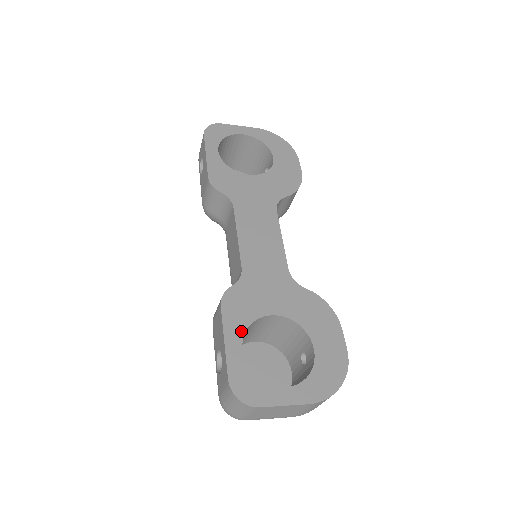
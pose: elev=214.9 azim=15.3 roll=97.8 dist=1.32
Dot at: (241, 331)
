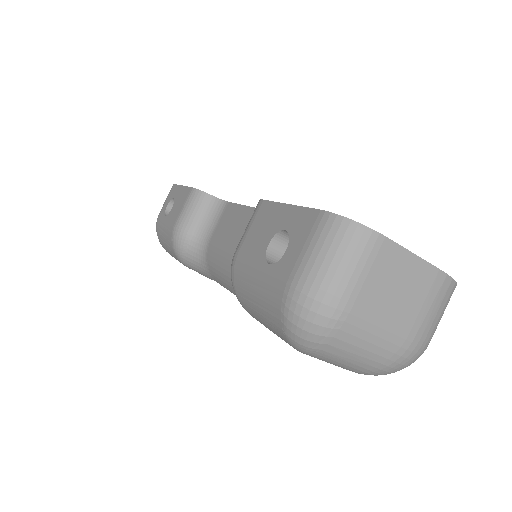
Dot at: occluded
